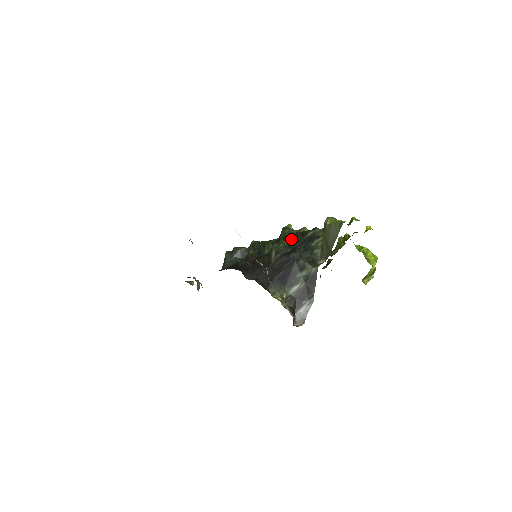
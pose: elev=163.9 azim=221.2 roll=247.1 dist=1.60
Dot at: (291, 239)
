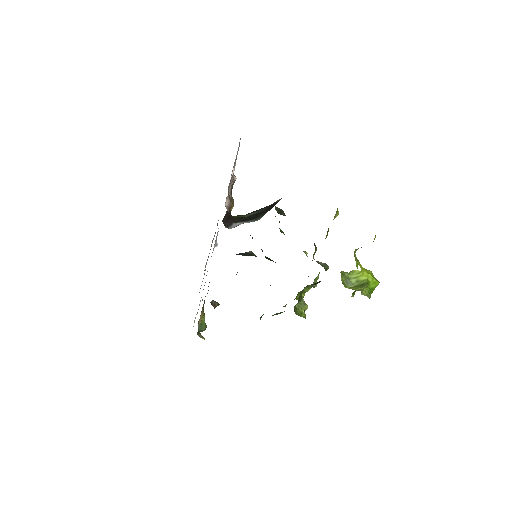
Dot at: occluded
